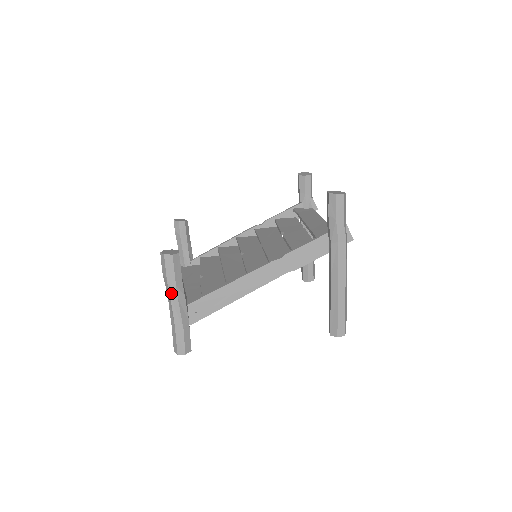
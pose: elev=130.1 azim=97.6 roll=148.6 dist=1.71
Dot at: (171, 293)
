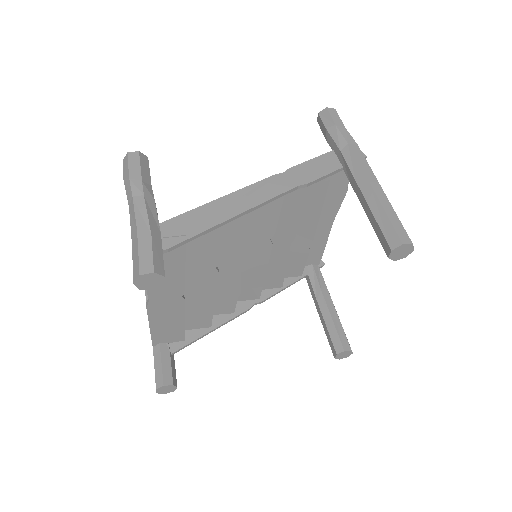
Dot at: (134, 192)
